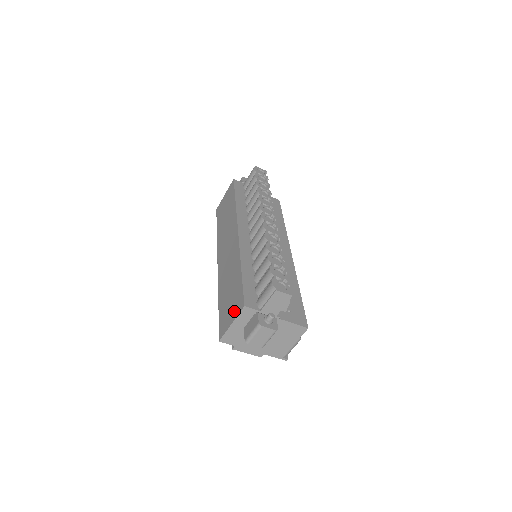
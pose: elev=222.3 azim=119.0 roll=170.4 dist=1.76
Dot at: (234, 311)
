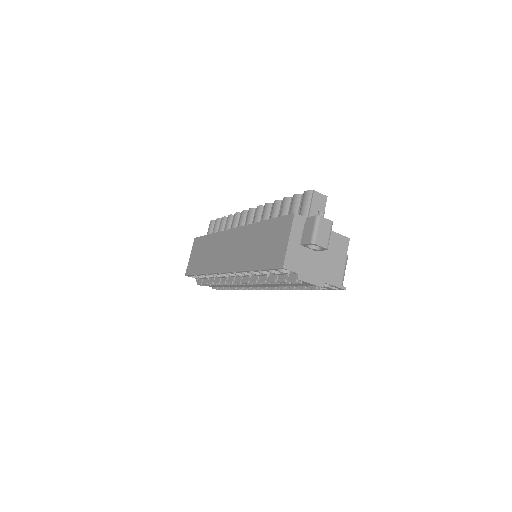
Dot at: (284, 233)
